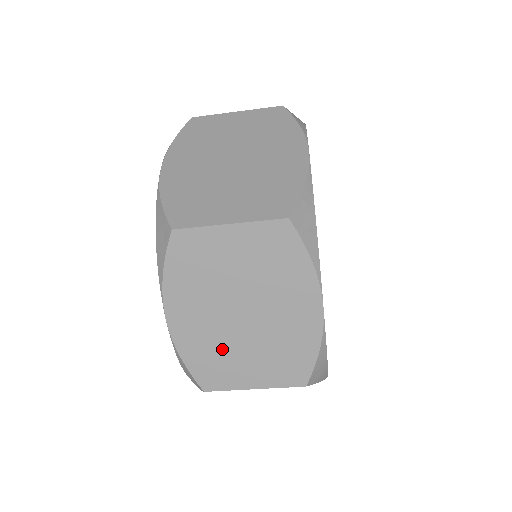
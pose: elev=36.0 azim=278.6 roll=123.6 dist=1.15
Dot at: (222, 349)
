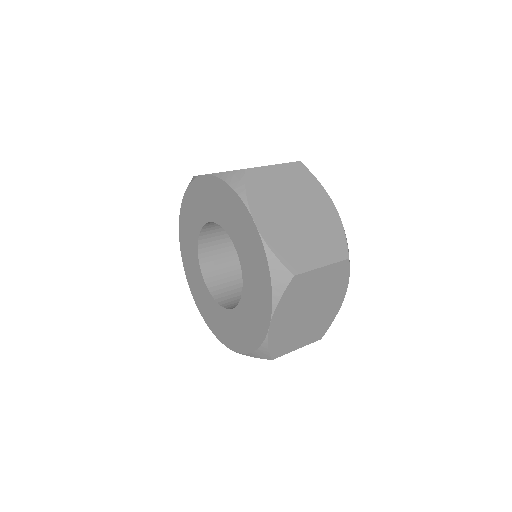
Dot at: occluded
